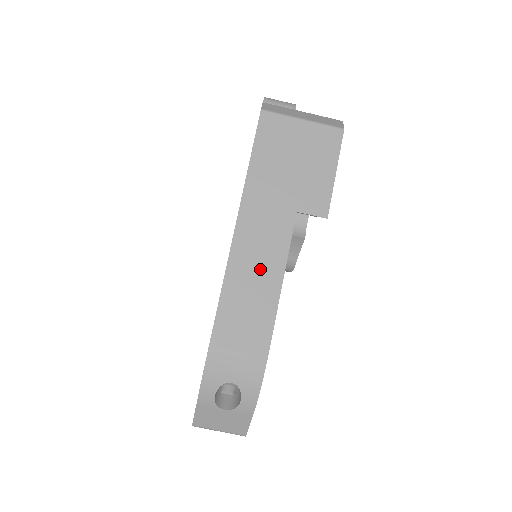
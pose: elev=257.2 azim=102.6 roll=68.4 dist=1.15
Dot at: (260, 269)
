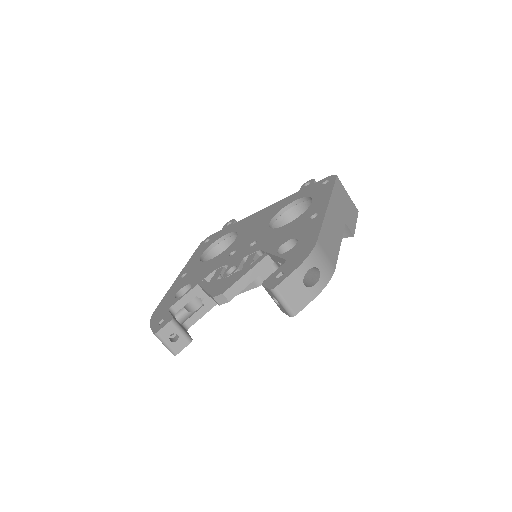
Dot at: (334, 231)
